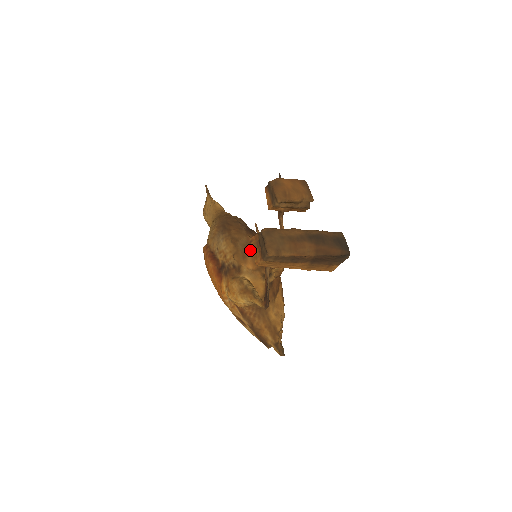
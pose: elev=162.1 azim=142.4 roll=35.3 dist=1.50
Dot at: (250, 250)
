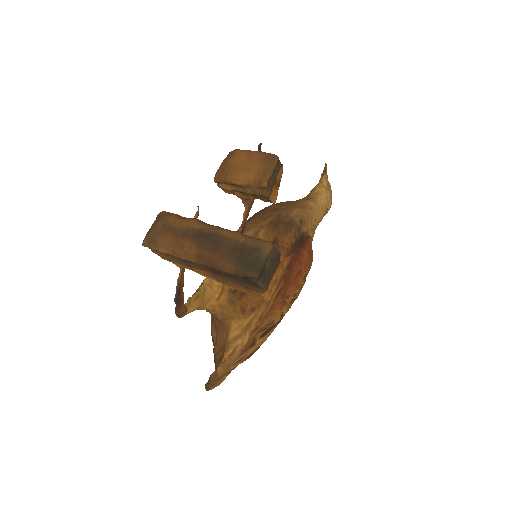
Dot at: occluded
